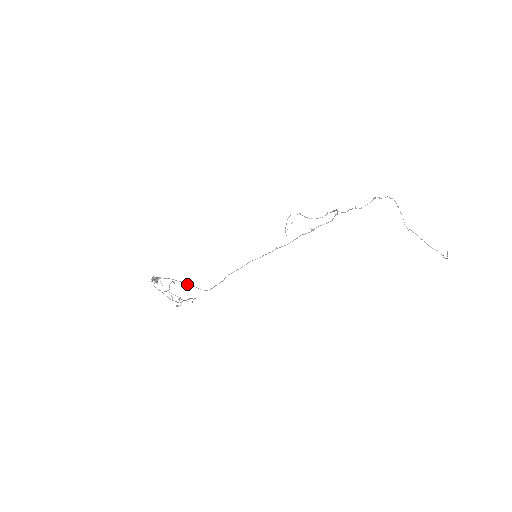
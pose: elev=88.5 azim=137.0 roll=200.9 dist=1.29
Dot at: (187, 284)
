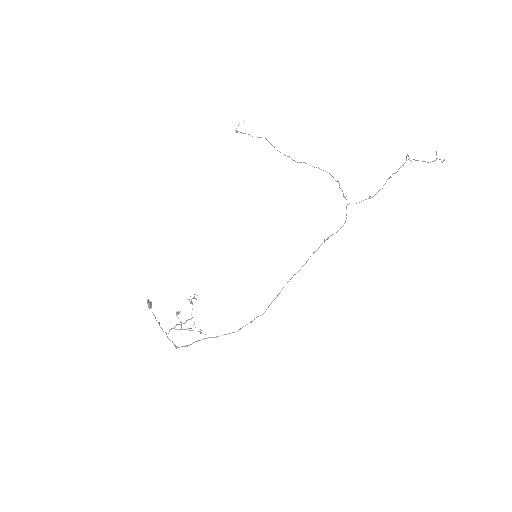
Dot at: occluded
